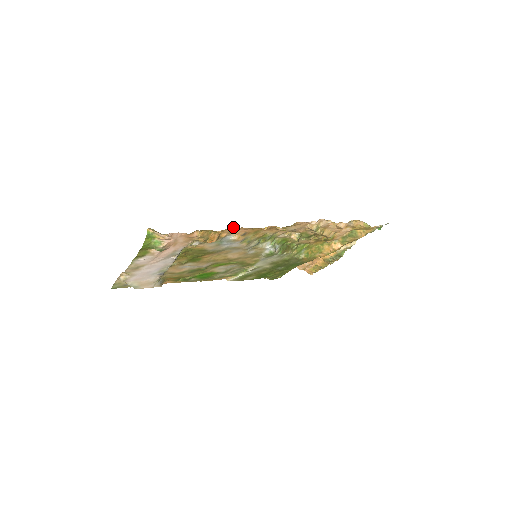
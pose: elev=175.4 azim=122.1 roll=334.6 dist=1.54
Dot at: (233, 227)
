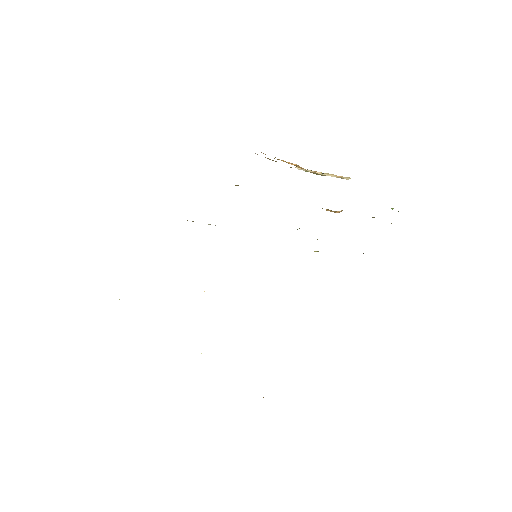
Dot at: occluded
